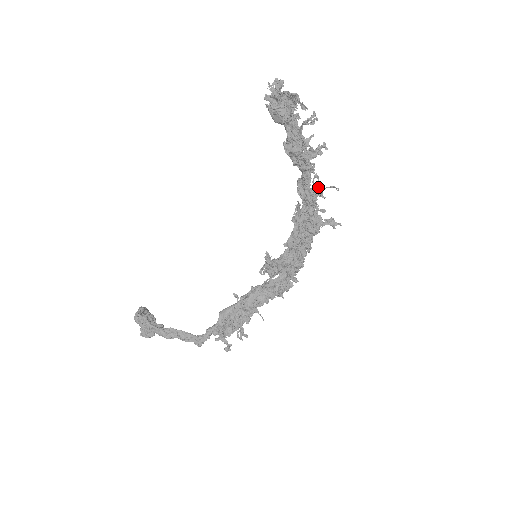
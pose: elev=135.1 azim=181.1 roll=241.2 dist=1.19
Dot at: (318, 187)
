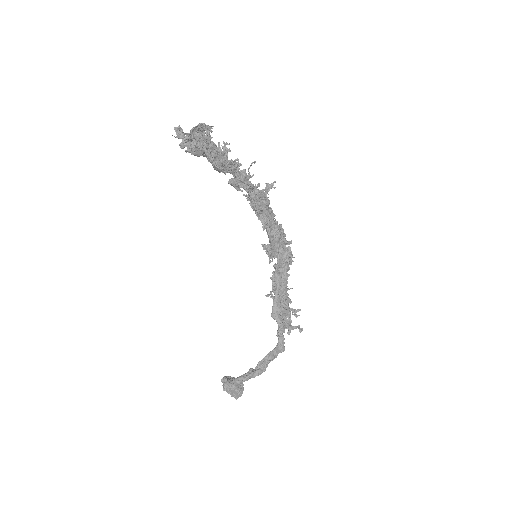
Dot at: (244, 173)
